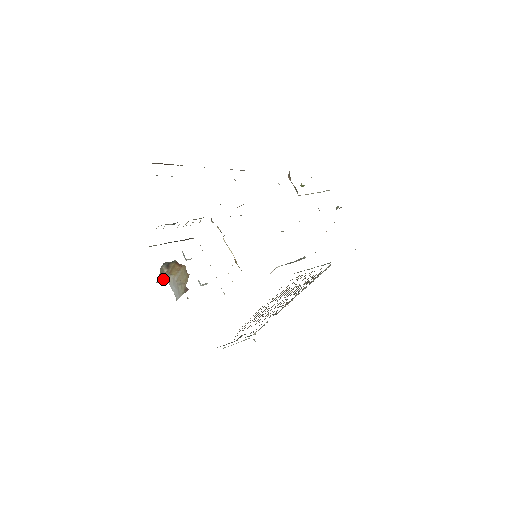
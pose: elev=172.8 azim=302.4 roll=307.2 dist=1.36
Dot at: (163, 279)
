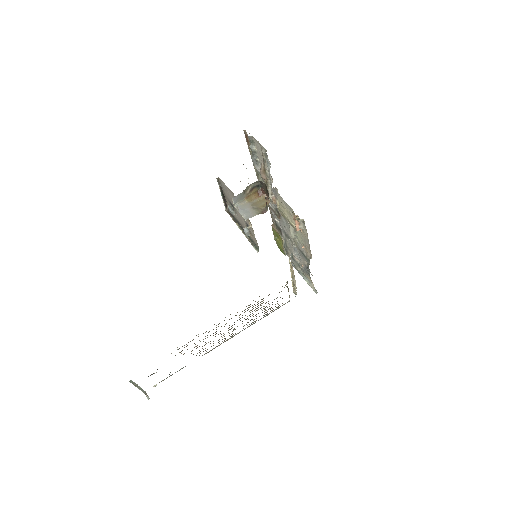
Dot at: (237, 200)
